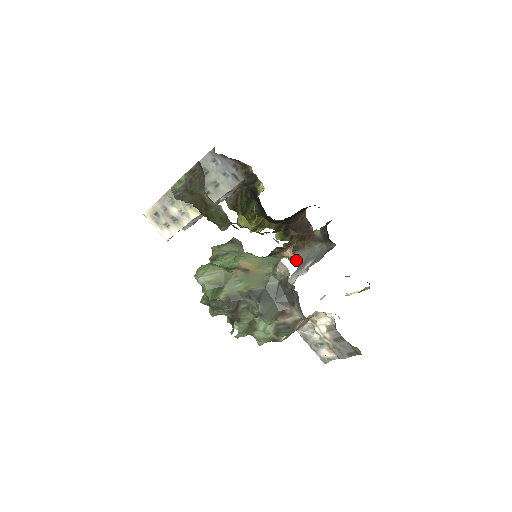
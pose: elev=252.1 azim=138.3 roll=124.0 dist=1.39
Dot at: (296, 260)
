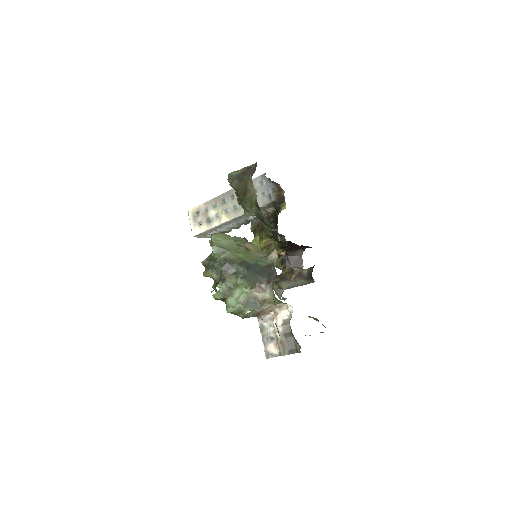
Dot at: (279, 290)
